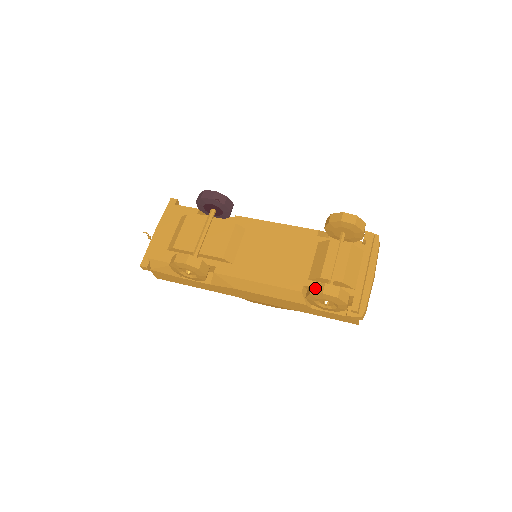
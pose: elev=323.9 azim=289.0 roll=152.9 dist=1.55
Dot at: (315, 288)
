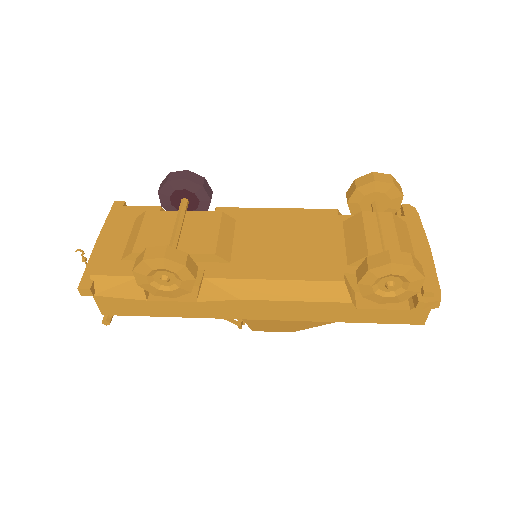
Dot at: (375, 260)
